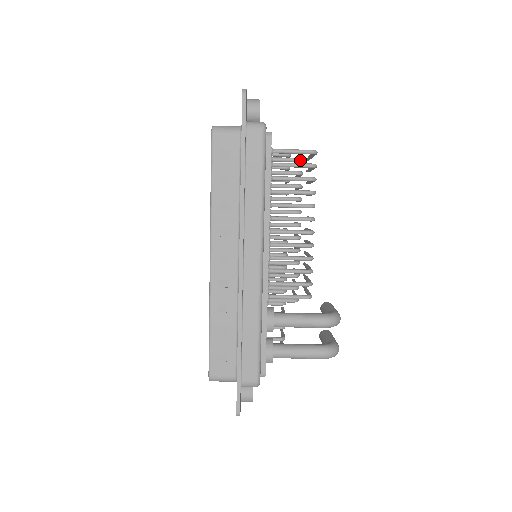
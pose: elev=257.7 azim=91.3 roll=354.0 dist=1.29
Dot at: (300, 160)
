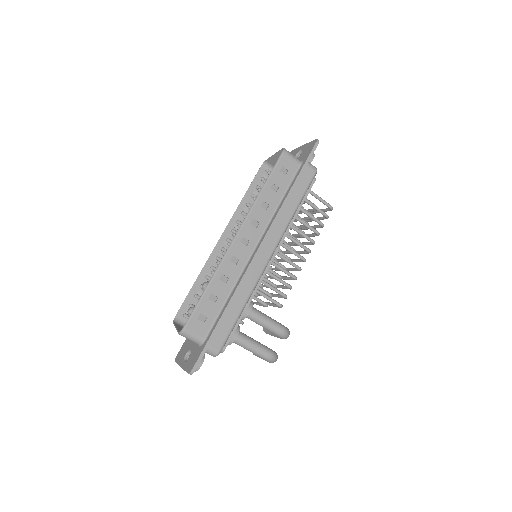
Dot at: occluded
